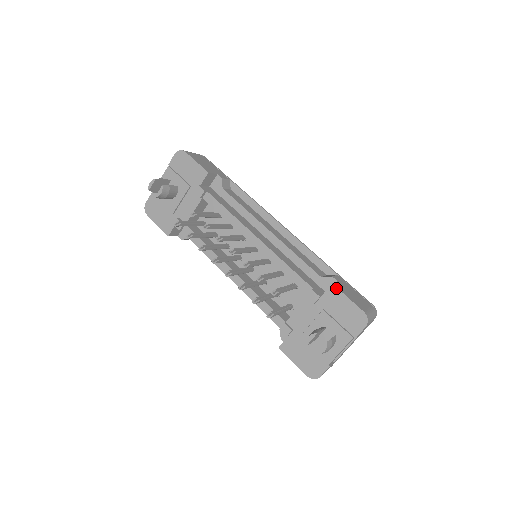
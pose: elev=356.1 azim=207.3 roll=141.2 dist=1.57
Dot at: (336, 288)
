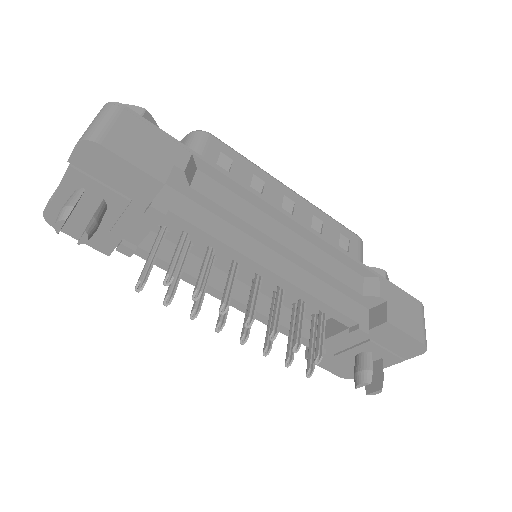
Dot at: (392, 326)
